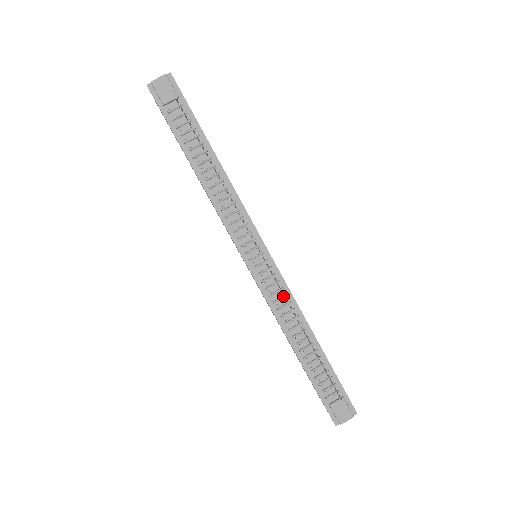
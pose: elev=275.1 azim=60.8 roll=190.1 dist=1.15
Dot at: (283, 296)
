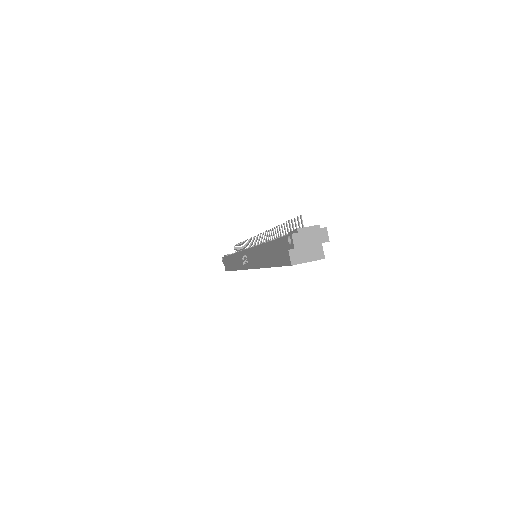
Dot at: occluded
